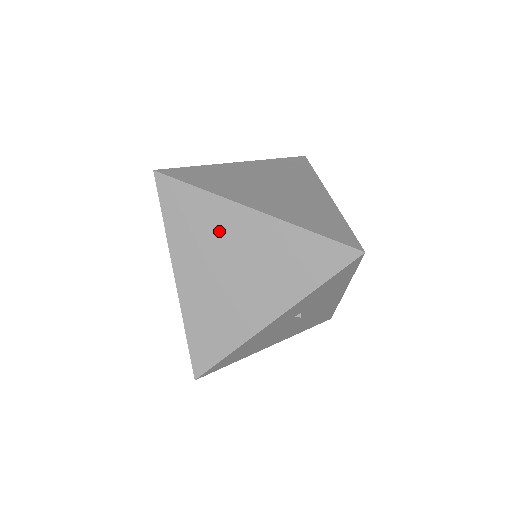
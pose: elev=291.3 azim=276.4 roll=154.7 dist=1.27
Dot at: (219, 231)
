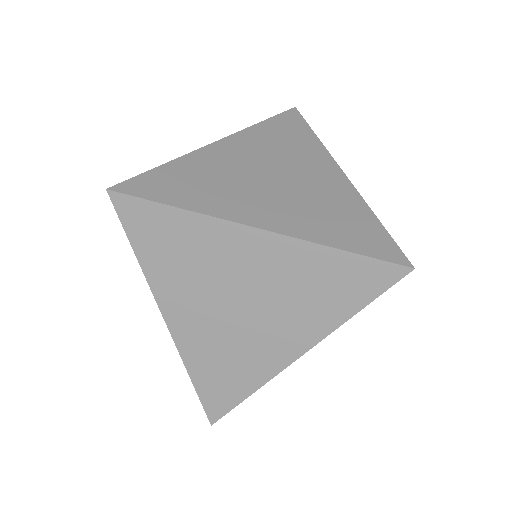
Dot at: (214, 260)
